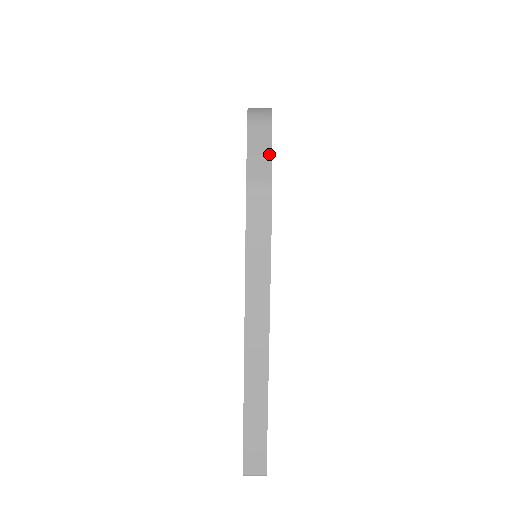
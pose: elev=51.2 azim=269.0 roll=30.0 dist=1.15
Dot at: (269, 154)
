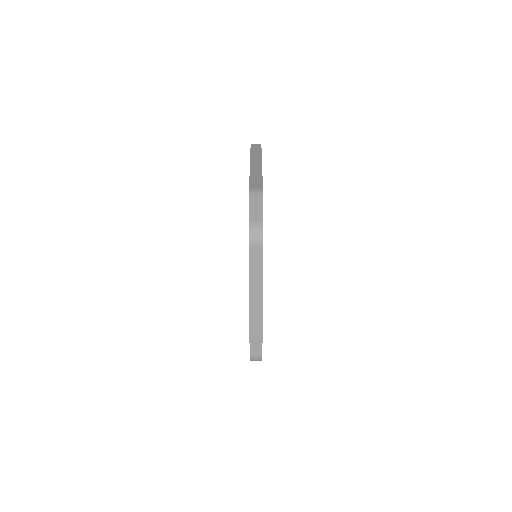
Dot at: occluded
